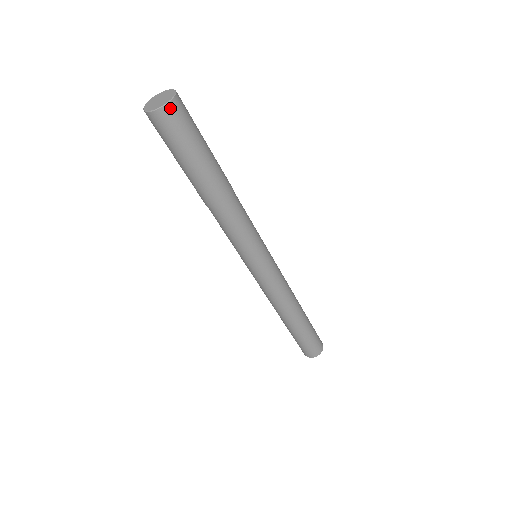
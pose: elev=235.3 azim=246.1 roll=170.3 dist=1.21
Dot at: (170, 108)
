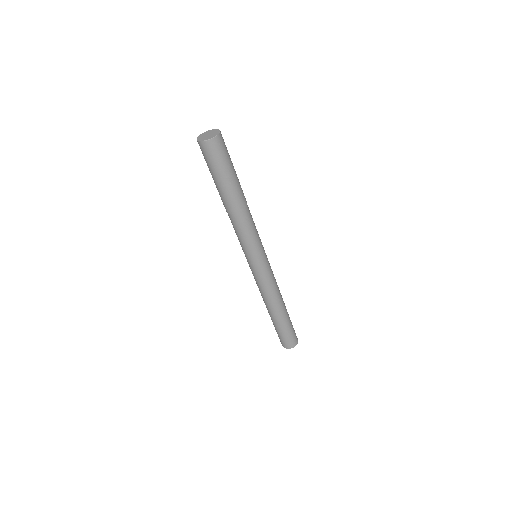
Dot at: (216, 140)
